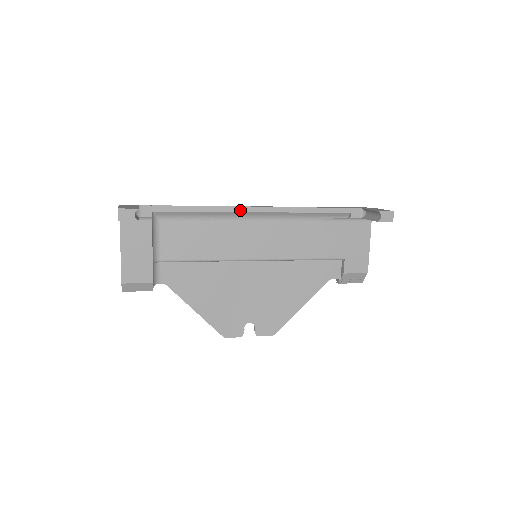
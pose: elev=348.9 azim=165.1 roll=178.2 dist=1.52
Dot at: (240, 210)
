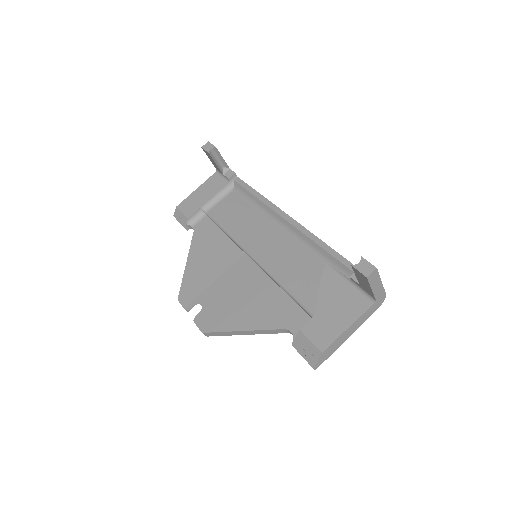
Dot at: (277, 211)
